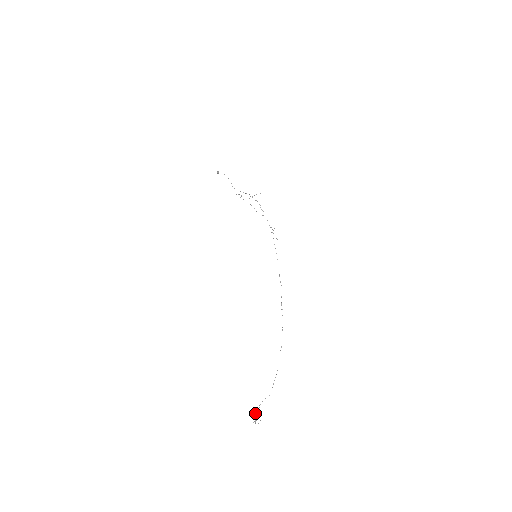
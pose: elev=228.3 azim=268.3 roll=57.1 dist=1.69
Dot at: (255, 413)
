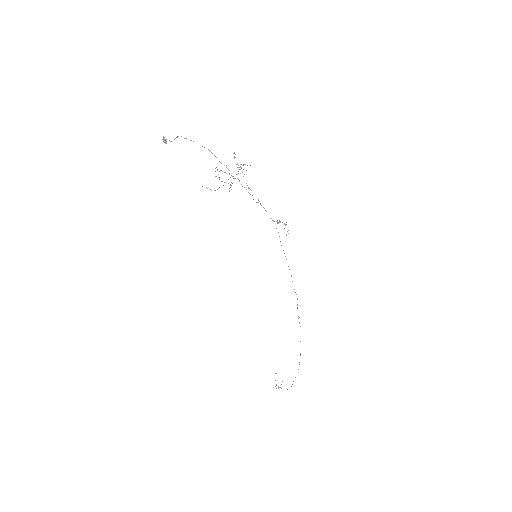
Dot at: (276, 373)
